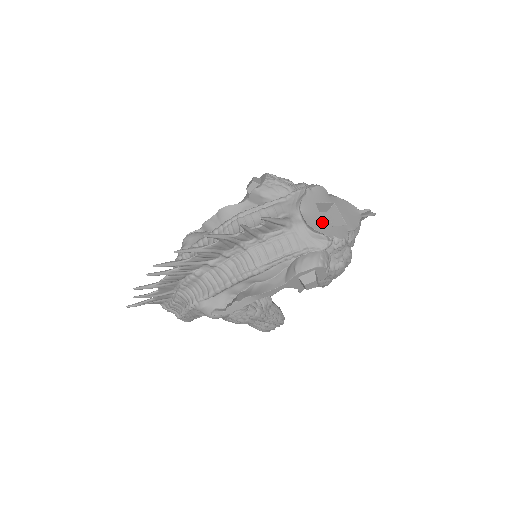
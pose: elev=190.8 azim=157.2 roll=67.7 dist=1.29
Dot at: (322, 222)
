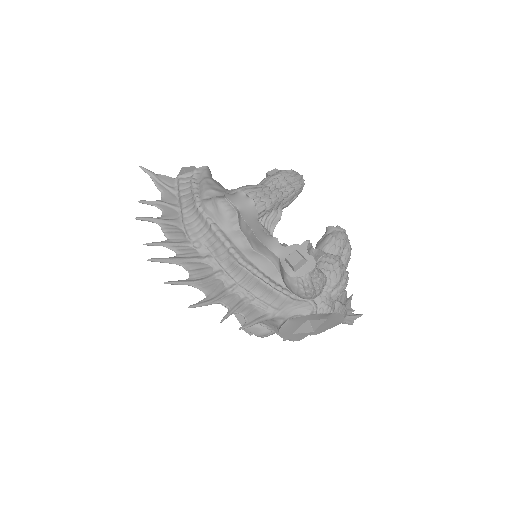
Dot at: (294, 330)
